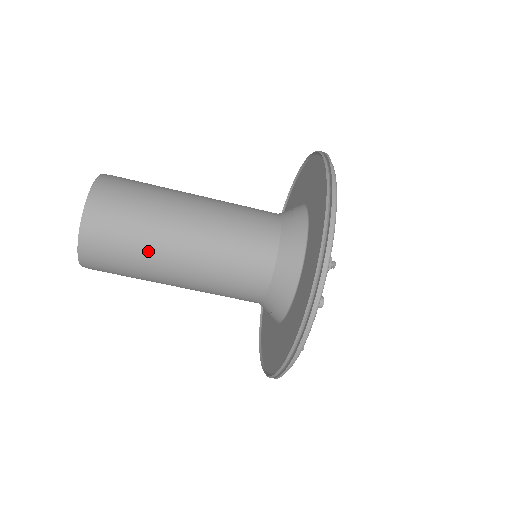
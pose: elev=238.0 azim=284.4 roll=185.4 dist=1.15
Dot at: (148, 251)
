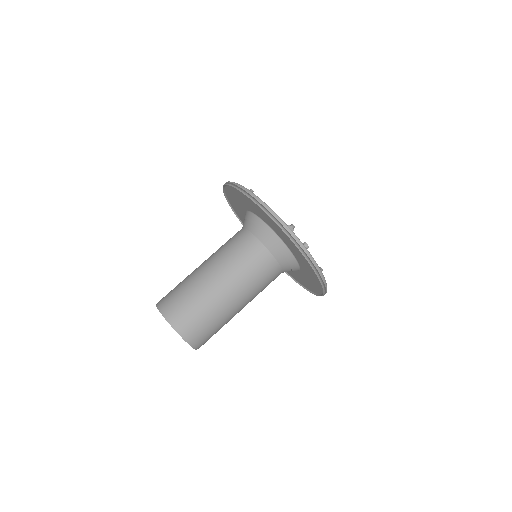
Dot at: (216, 311)
